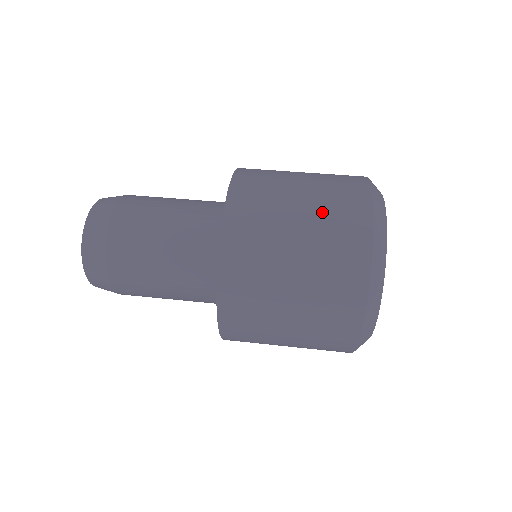
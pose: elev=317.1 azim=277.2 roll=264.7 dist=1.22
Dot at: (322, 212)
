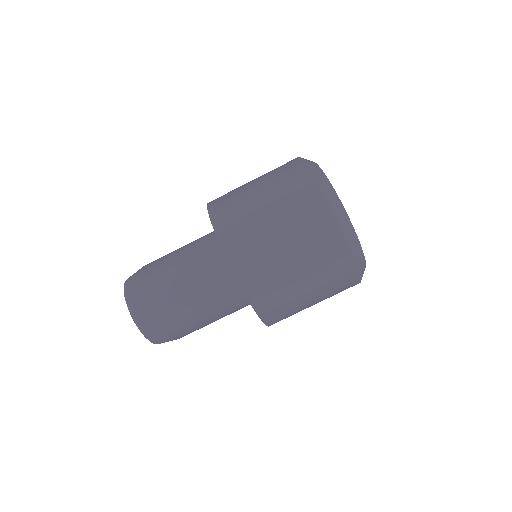
Dot at: occluded
